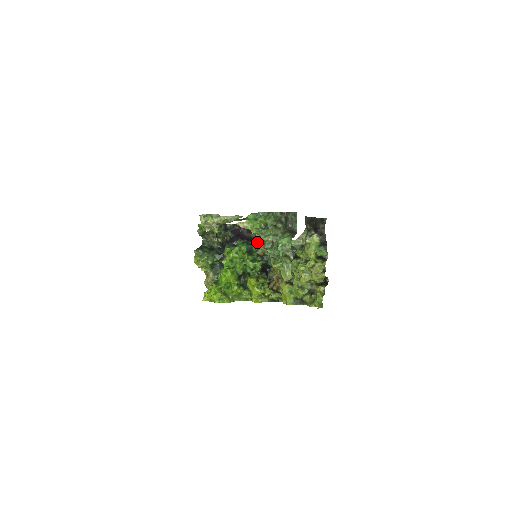
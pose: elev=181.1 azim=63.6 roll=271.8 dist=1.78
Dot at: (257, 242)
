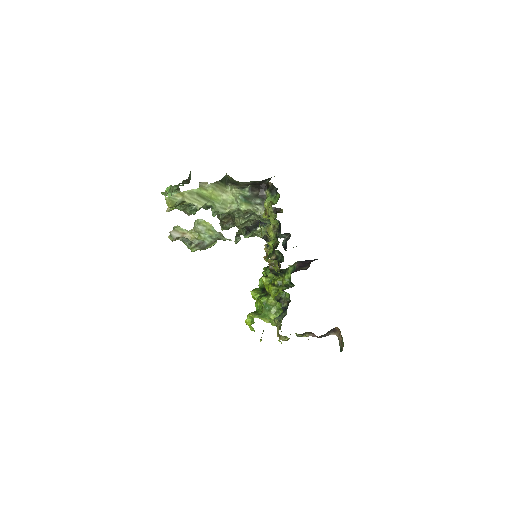
Dot at: occluded
